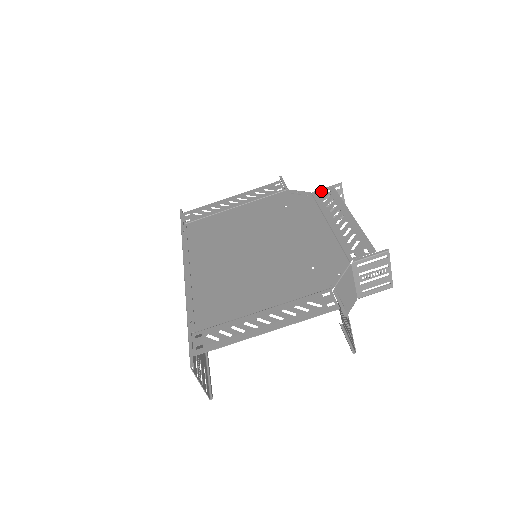
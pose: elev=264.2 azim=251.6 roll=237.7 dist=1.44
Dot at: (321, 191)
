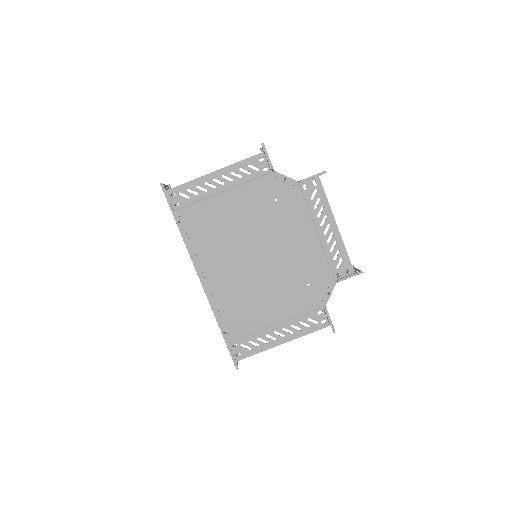
Dot at: (308, 182)
